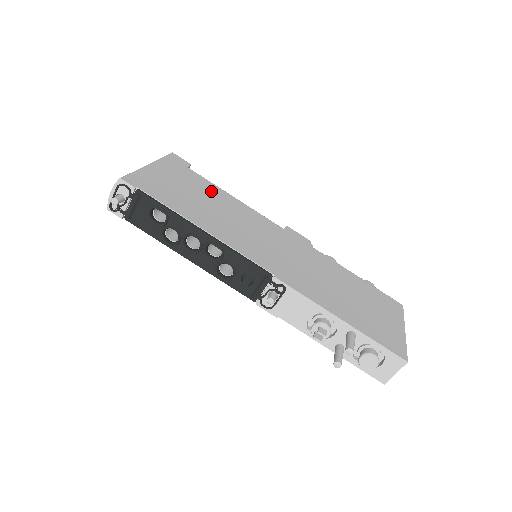
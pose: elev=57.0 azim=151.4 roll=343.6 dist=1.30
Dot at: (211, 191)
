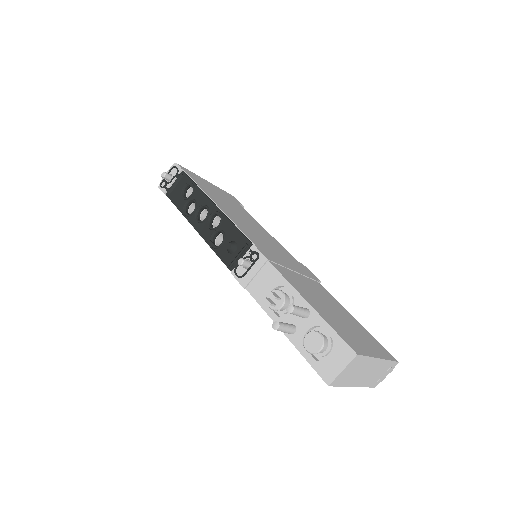
Dot at: (246, 214)
